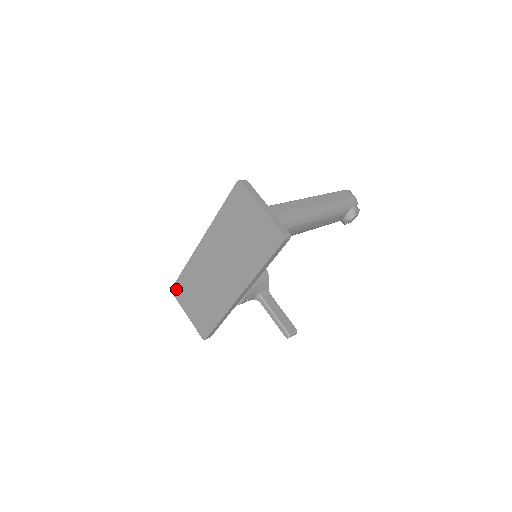
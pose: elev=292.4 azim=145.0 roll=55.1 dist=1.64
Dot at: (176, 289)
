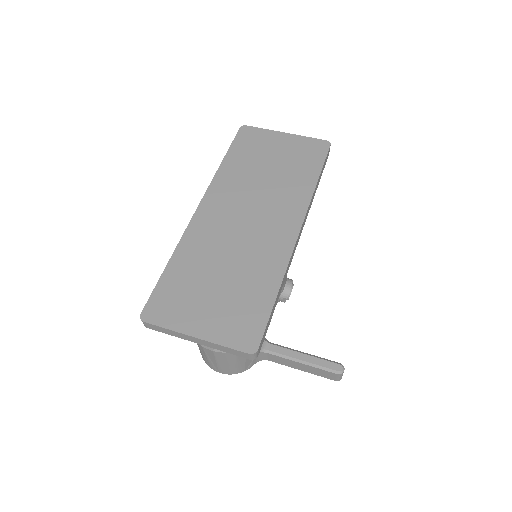
Dot at: (154, 307)
